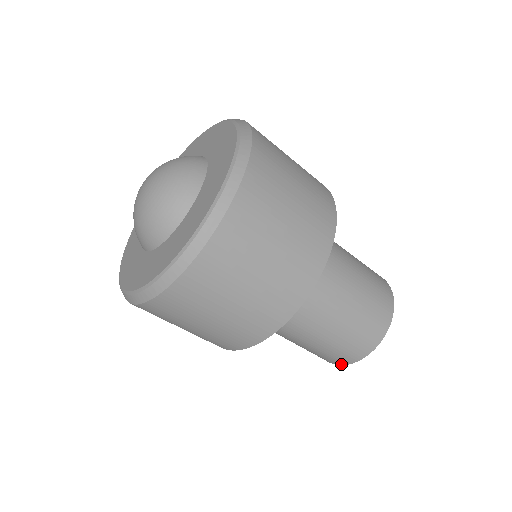
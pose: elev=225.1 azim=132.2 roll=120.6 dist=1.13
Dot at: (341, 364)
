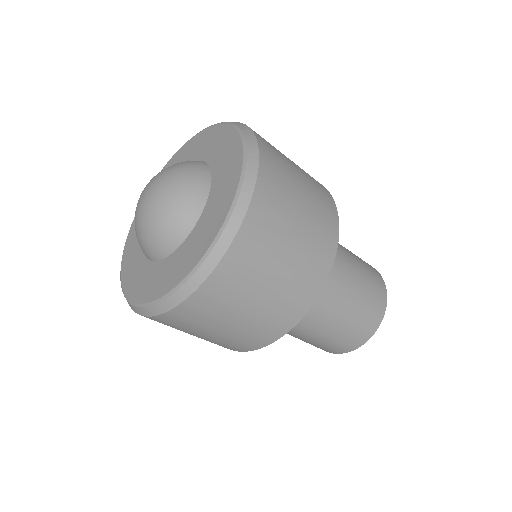
Dot at: (373, 332)
